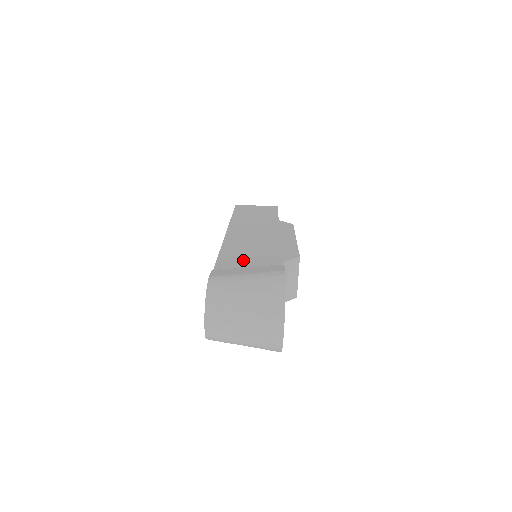
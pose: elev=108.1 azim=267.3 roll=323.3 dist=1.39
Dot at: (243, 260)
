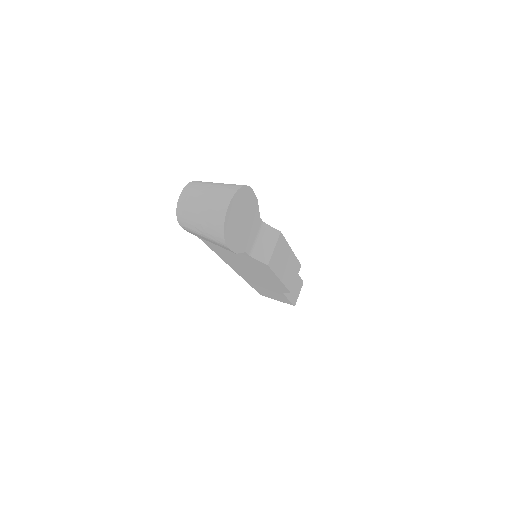
Dot at: occluded
